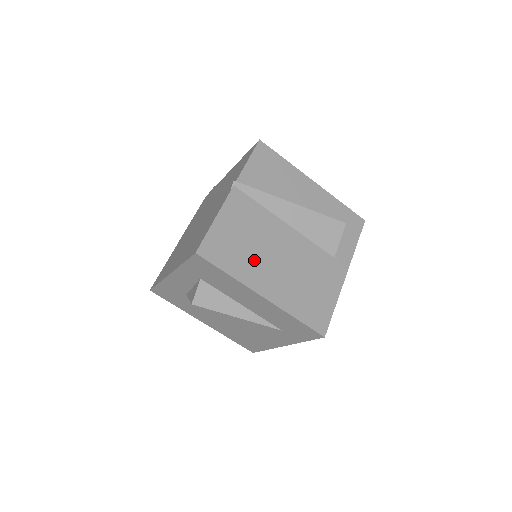
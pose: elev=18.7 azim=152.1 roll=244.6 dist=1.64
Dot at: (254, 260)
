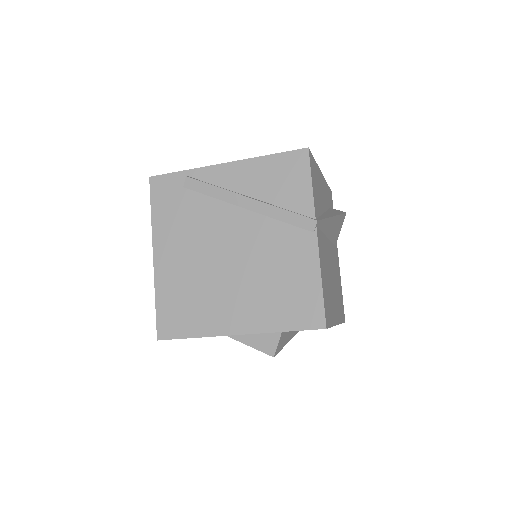
Dot at: (331, 296)
